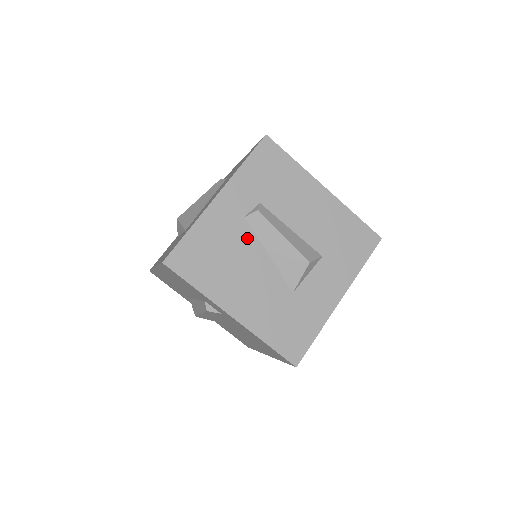
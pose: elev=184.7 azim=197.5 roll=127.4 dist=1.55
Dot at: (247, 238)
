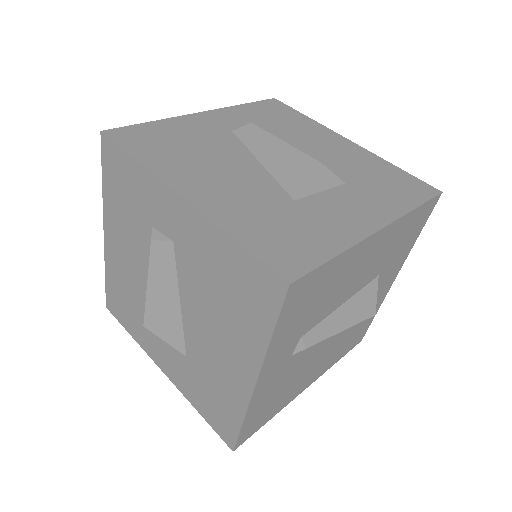
Dot at: (231, 144)
